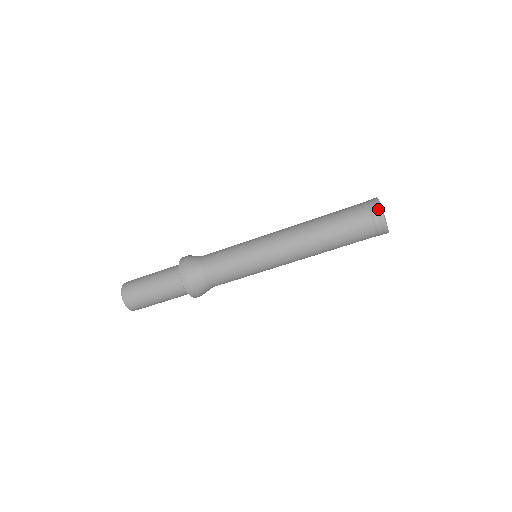
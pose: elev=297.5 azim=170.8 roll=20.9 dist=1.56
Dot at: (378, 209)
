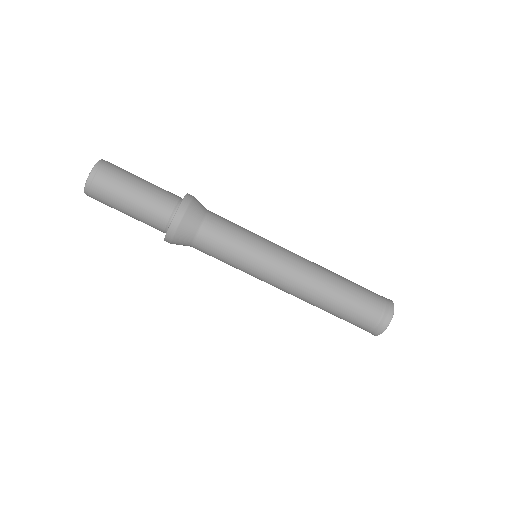
Dot at: (392, 309)
